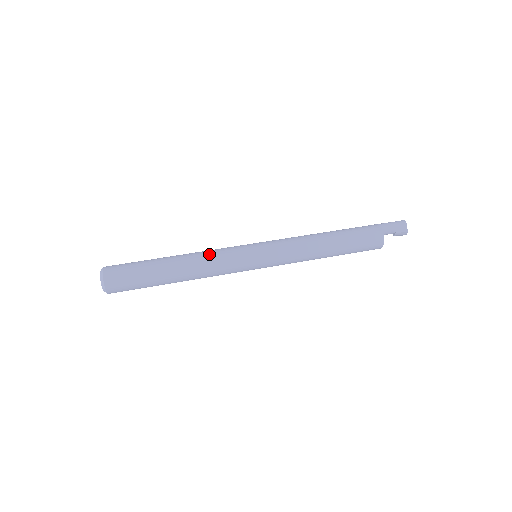
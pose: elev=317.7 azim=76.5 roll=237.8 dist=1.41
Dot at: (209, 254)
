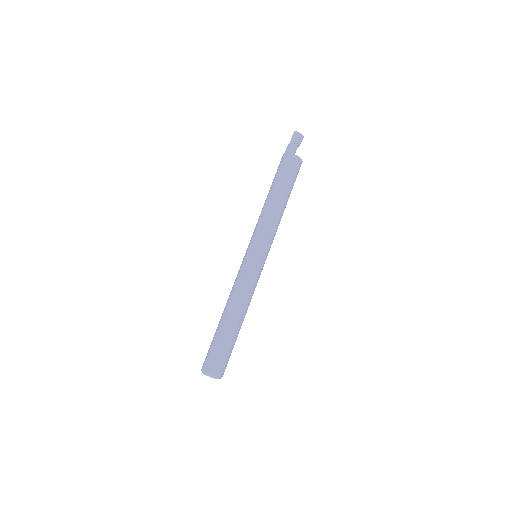
Dot at: (239, 290)
